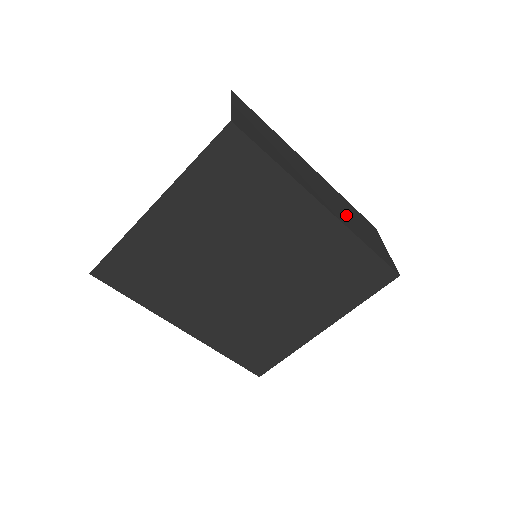
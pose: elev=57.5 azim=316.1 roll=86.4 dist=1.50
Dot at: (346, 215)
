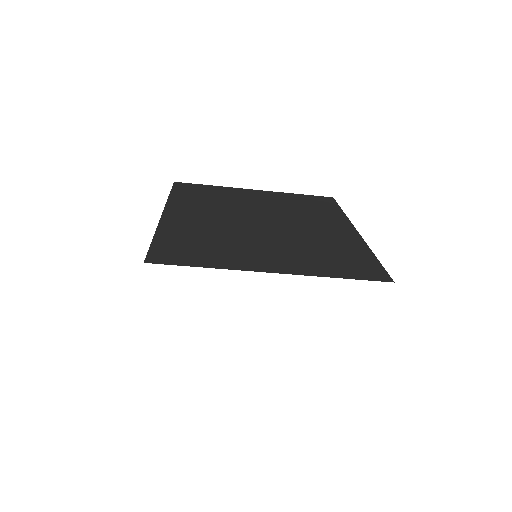
Dot at: occluded
